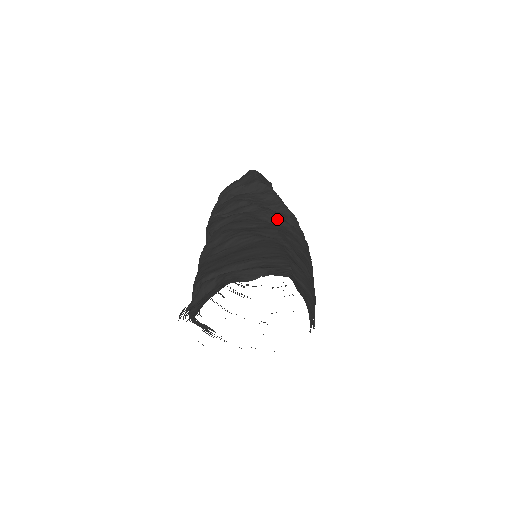
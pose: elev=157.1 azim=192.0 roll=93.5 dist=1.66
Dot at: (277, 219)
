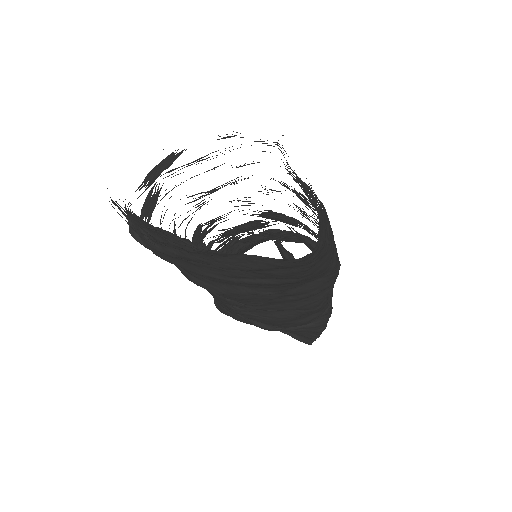
Dot at: (287, 216)
